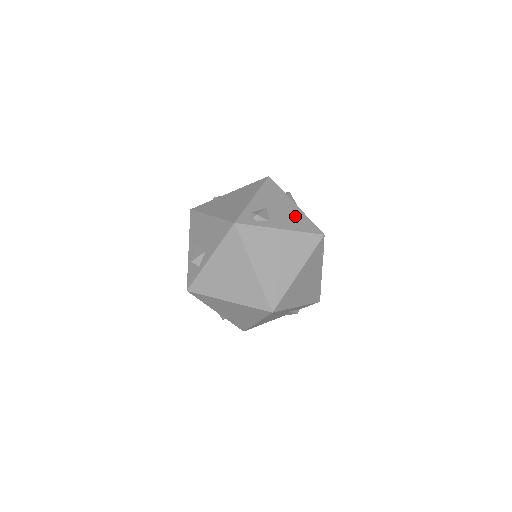
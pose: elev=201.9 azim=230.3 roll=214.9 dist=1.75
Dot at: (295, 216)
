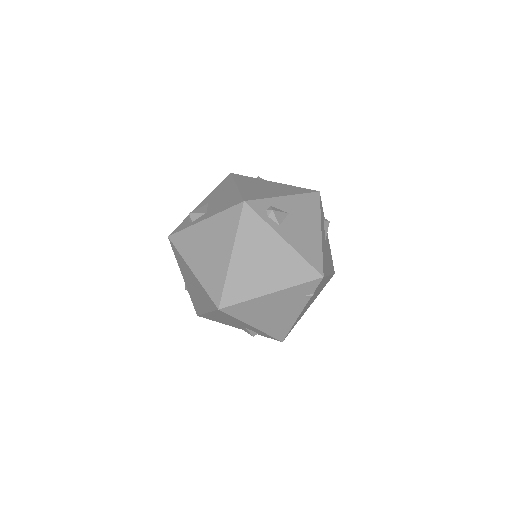
Dot at: (310, 240)
